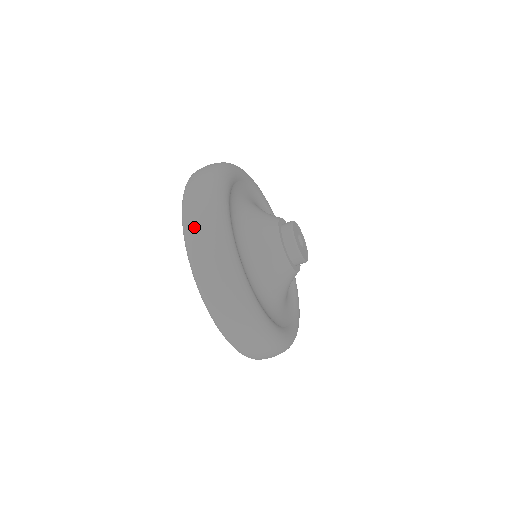
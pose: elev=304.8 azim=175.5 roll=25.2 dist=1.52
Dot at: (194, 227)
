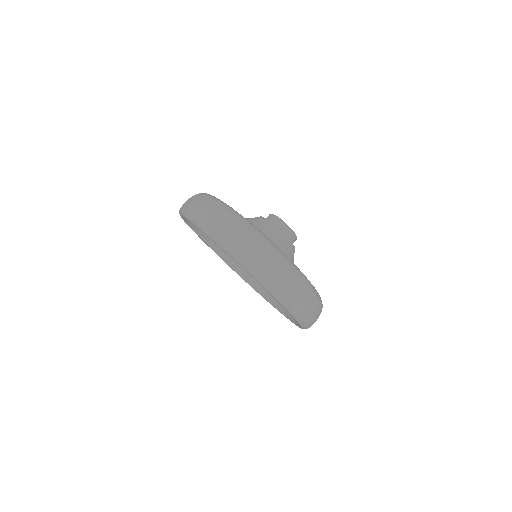
Dot at: (190, 204)
